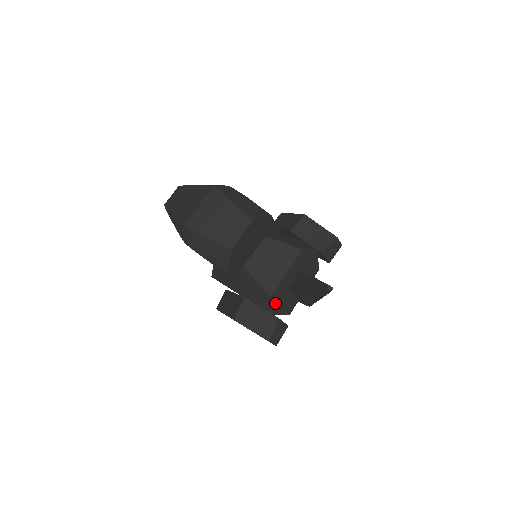
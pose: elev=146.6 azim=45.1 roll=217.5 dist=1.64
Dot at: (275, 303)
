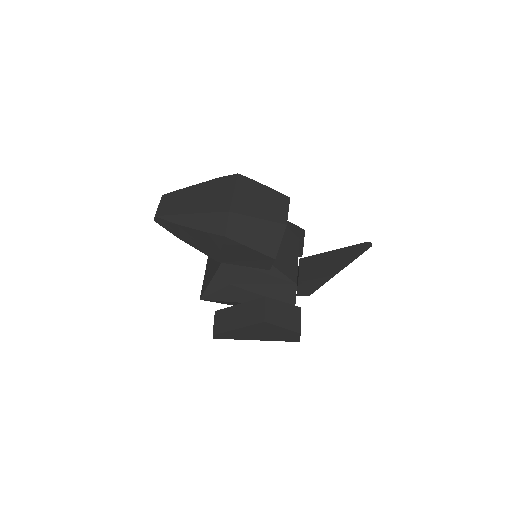
Dot at: occluded
